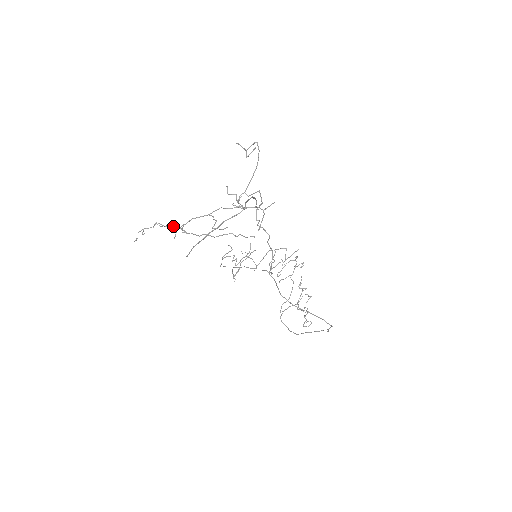
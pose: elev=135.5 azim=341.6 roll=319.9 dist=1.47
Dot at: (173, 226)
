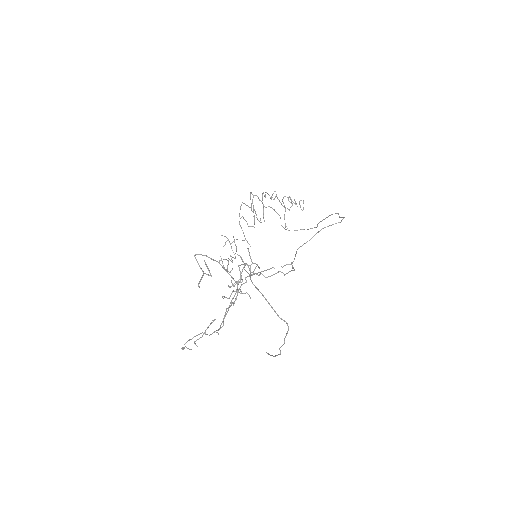
Dot at: occluded
